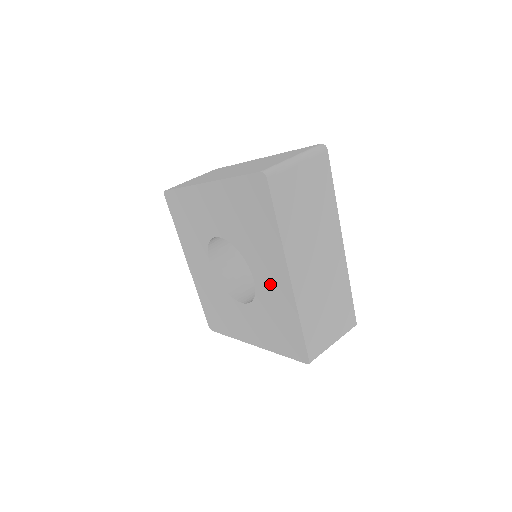
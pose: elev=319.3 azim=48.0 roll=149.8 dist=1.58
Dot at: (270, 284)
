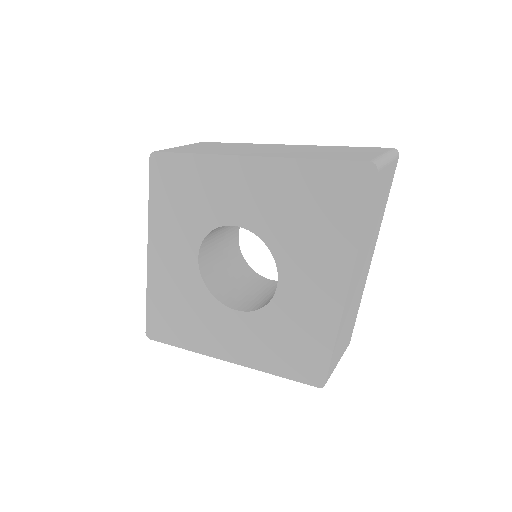
Dot at: (306, 293)
